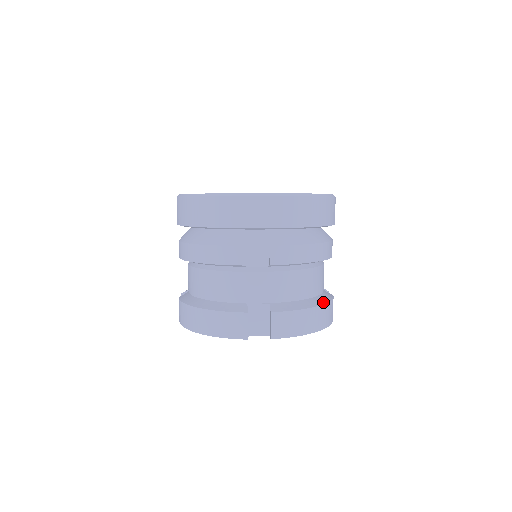
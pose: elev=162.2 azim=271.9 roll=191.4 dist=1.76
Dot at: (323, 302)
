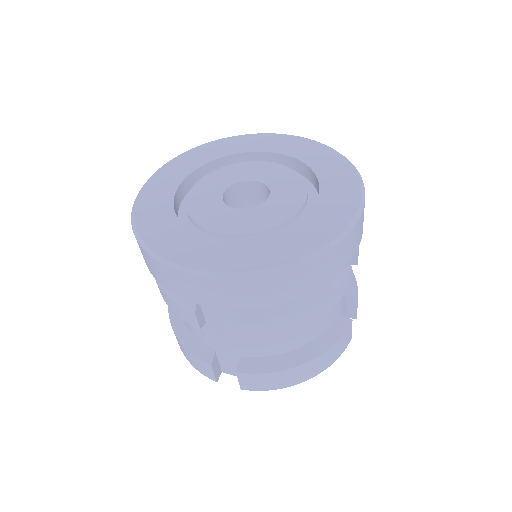
Dot at: (317, 353)
